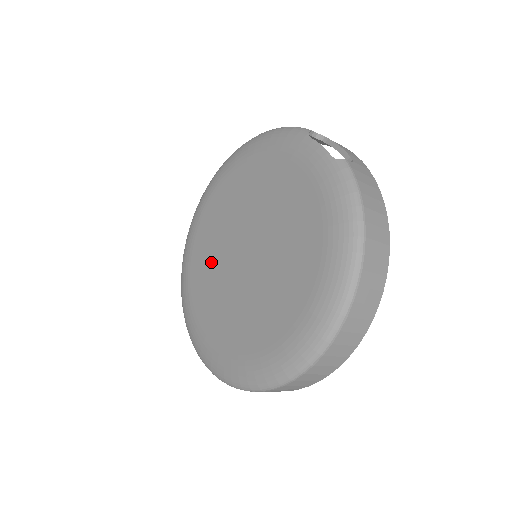
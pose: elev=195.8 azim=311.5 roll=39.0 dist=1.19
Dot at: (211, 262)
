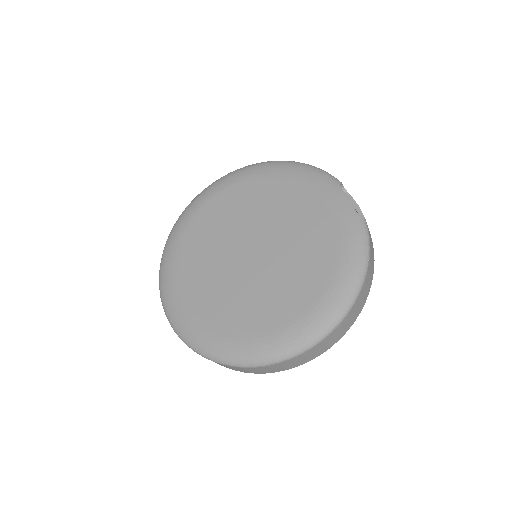
Dot at: (211, 244)
